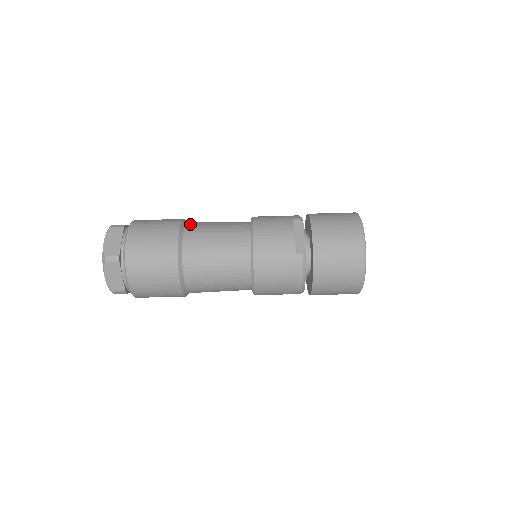
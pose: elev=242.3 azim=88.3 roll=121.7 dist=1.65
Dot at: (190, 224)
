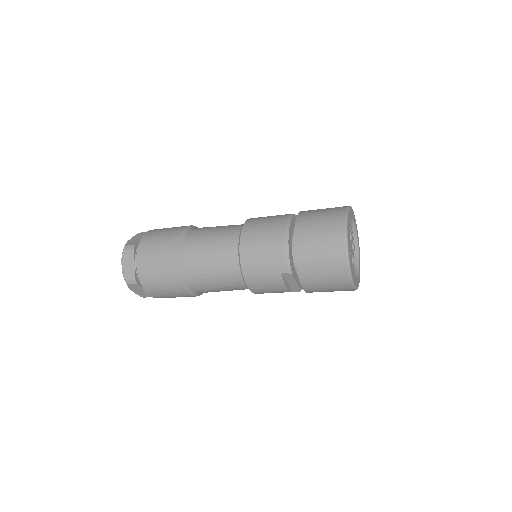
Dot at: (188, 275)
